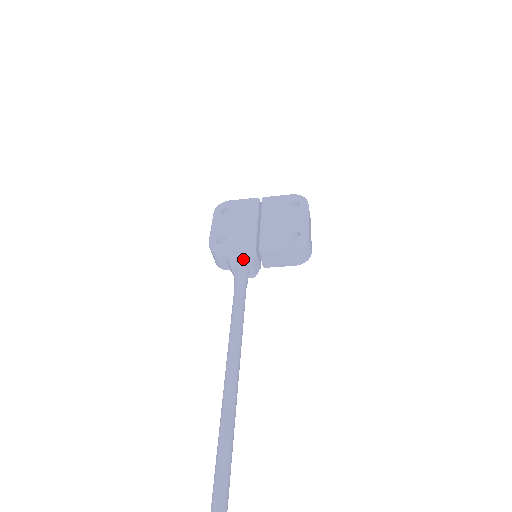
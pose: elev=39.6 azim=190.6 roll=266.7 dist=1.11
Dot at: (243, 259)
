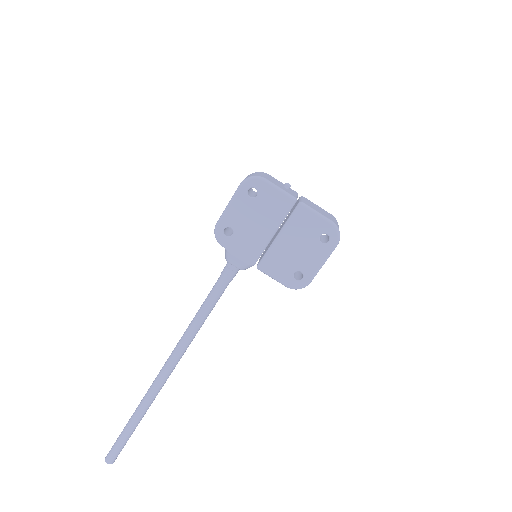
Dot at: (238, 266)
